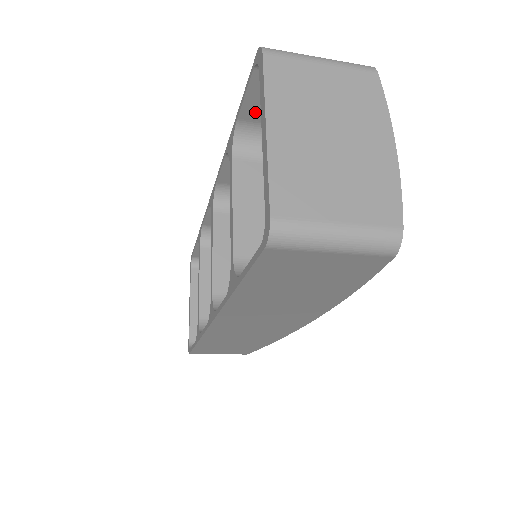
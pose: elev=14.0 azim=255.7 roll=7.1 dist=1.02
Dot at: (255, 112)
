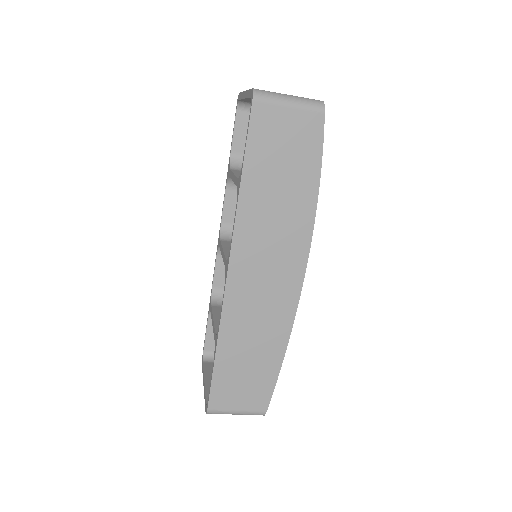
Dot at: (240, 145)
